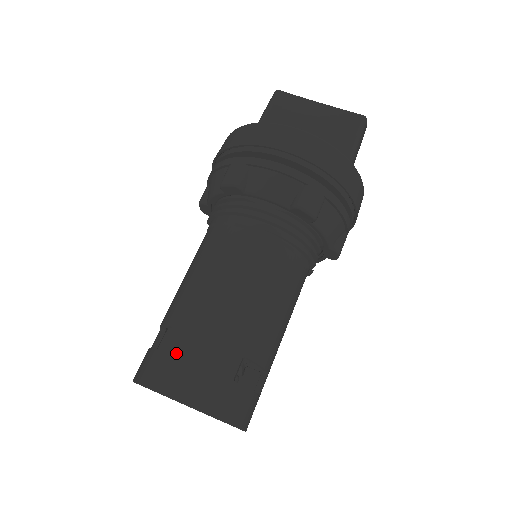
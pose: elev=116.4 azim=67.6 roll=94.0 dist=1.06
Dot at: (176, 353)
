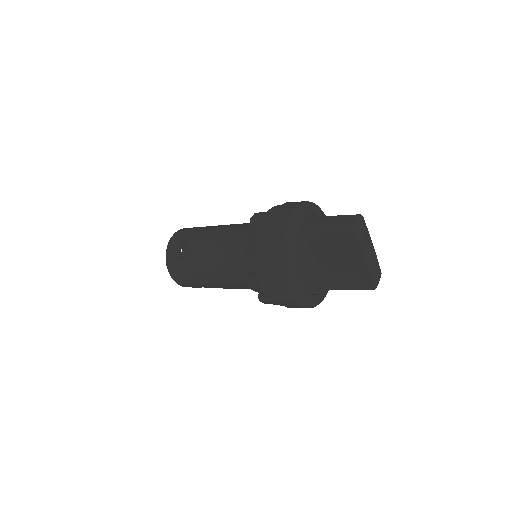
Dot at: (180, 268)
